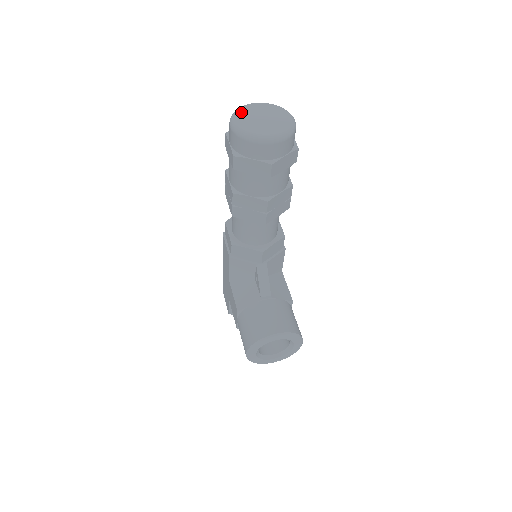
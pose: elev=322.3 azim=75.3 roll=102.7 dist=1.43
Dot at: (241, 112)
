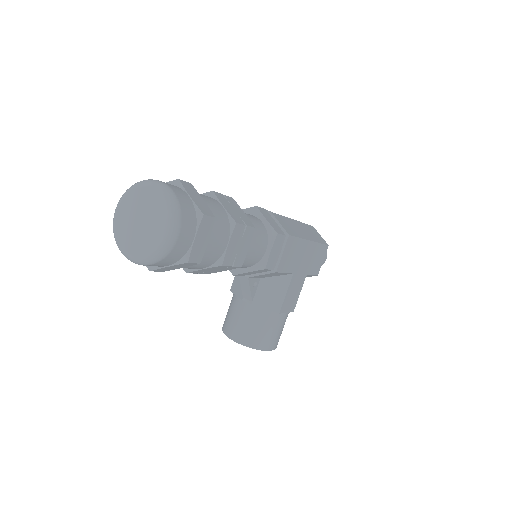
Dot at: (129, 197)
